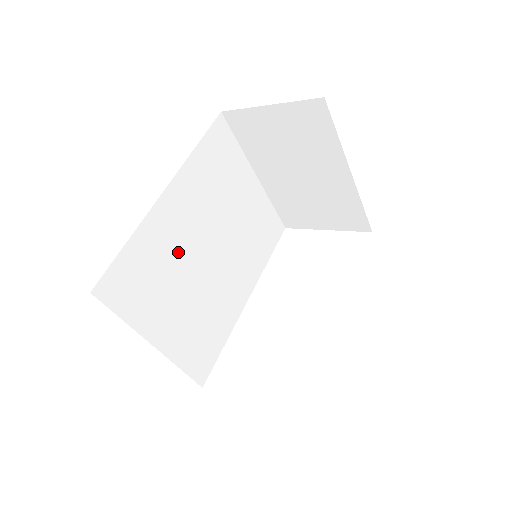
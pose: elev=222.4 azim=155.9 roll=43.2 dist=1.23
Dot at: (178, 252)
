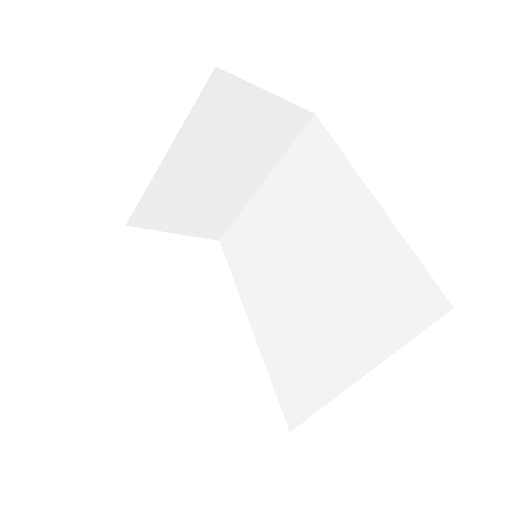
Dot at: occluded
